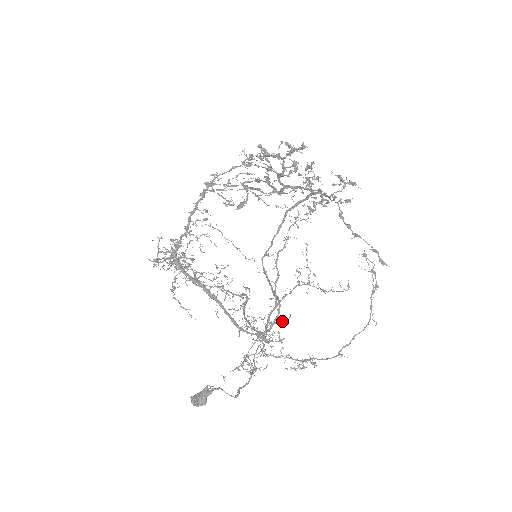
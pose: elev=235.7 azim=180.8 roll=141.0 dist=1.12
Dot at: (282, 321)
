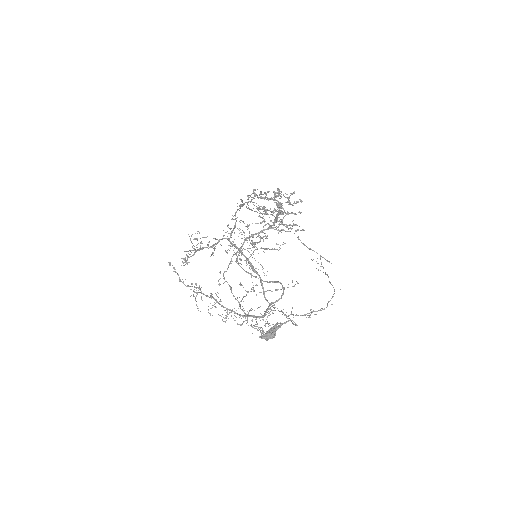
Dot at: occluded
